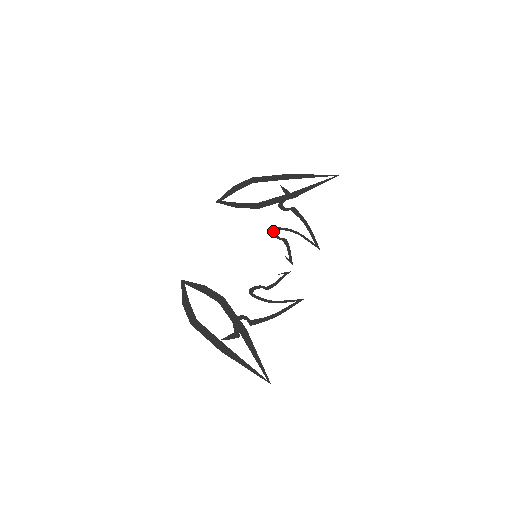
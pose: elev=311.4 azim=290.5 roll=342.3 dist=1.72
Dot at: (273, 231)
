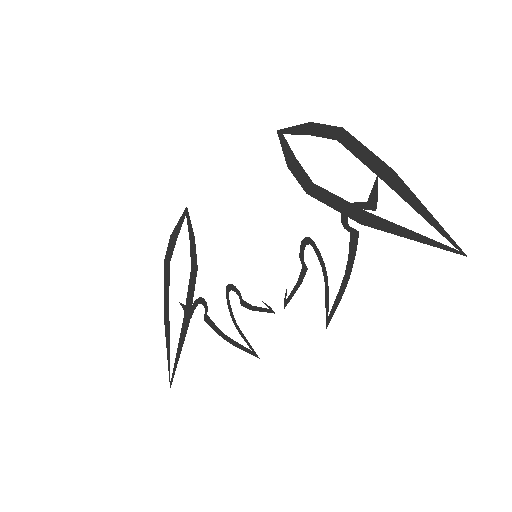
Dot at: (304, 241)
